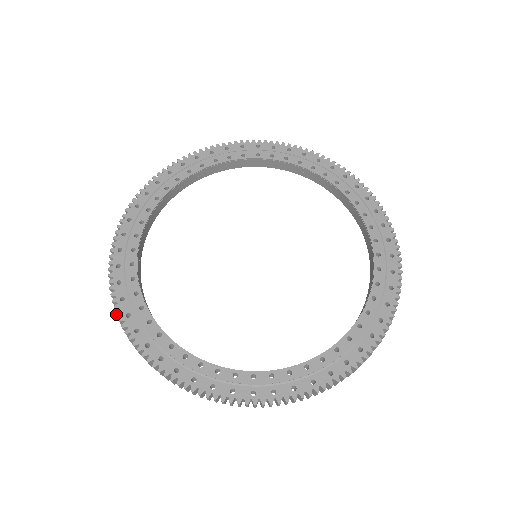
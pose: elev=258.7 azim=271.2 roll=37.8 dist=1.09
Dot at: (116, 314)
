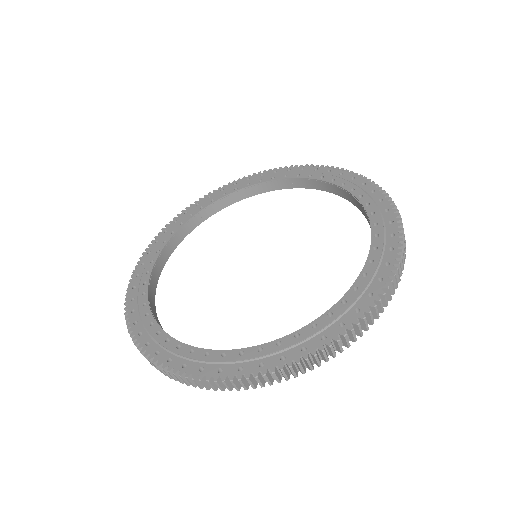
Dot at: (130, 336)
